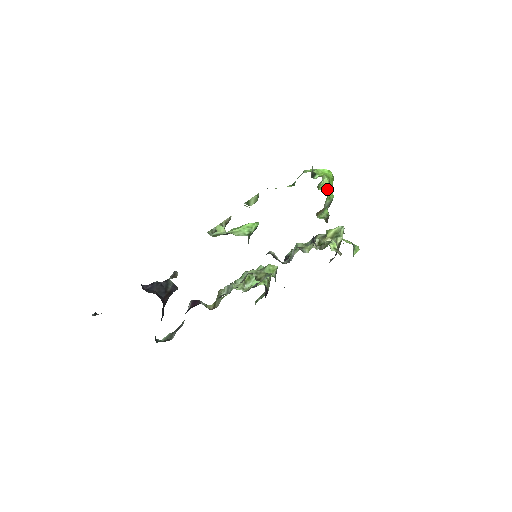
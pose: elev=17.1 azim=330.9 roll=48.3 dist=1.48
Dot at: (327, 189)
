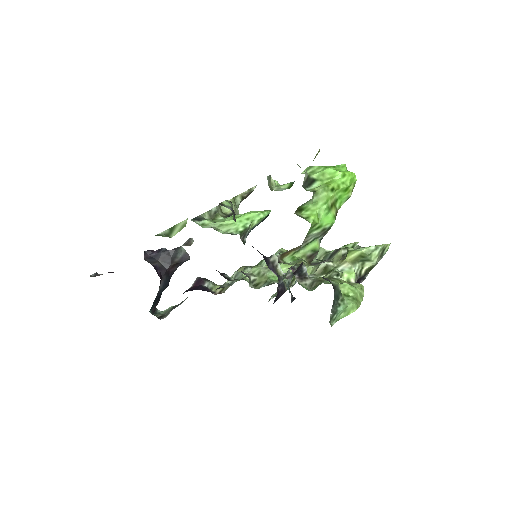
Dot at: (319, 212)
